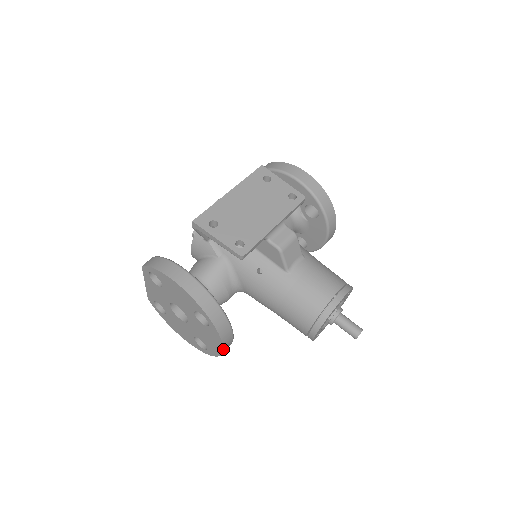
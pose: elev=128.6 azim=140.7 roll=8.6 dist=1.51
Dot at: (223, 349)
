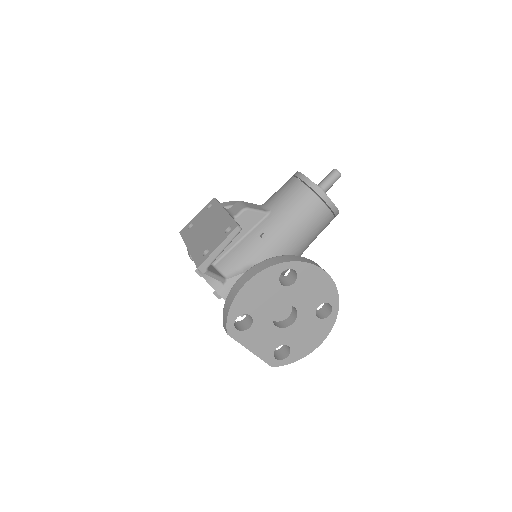
Dot at: (325, 272)
